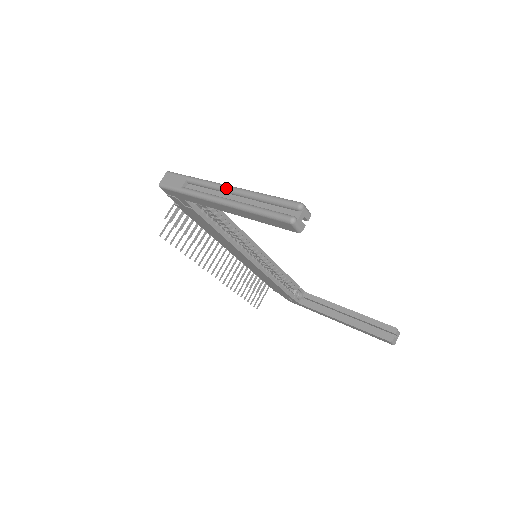
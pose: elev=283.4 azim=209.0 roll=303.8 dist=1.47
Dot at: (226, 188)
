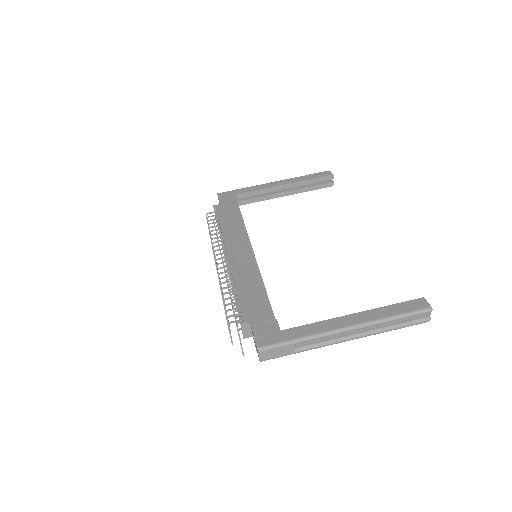
Dot at: occluded
